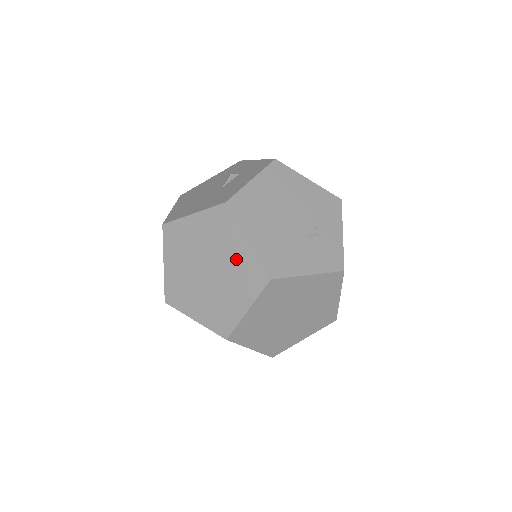
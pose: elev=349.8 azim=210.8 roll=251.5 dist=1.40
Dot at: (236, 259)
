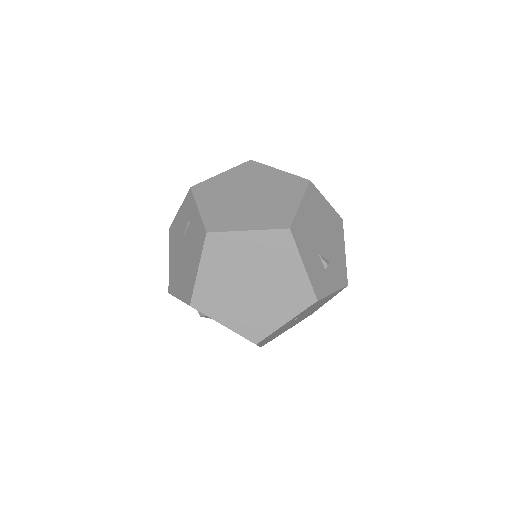
Dot at: (279, 204)
